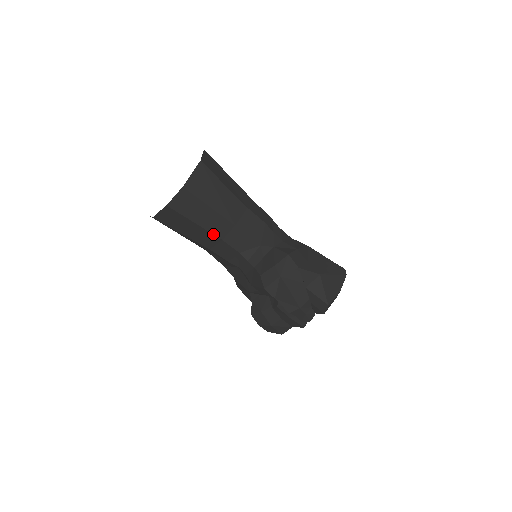
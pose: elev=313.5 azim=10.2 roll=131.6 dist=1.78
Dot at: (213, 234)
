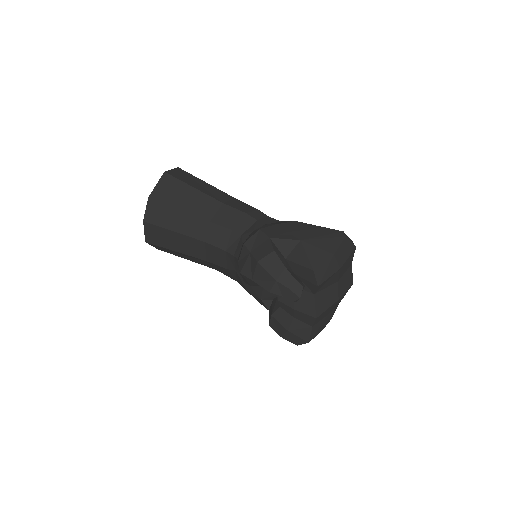
Dot at: (194, 238)
